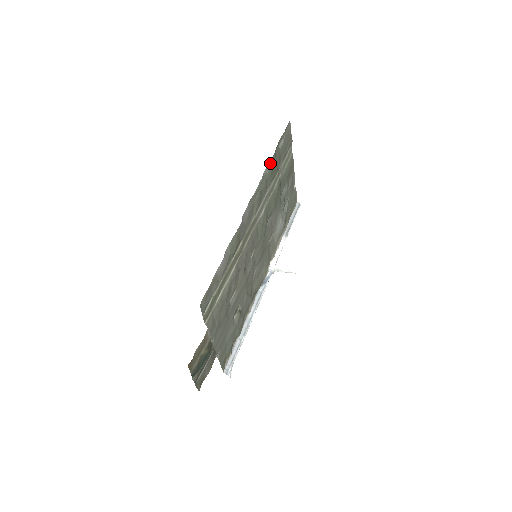
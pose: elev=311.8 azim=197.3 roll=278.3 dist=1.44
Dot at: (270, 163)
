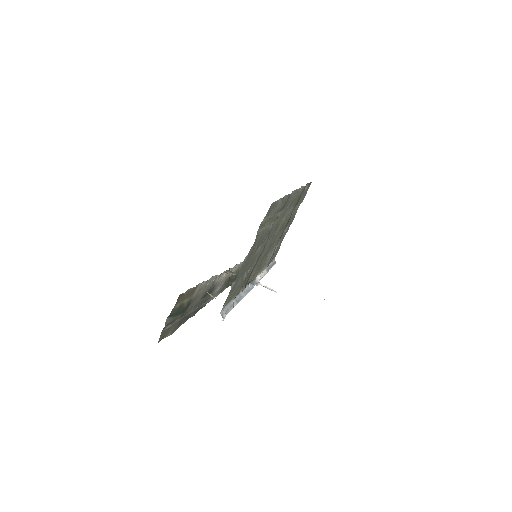
Dot at: (303, 188)
